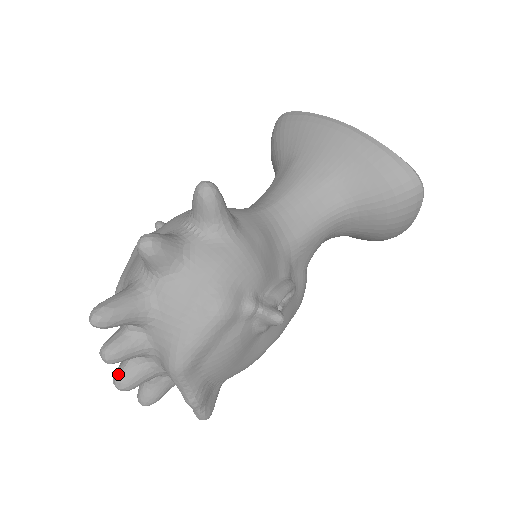
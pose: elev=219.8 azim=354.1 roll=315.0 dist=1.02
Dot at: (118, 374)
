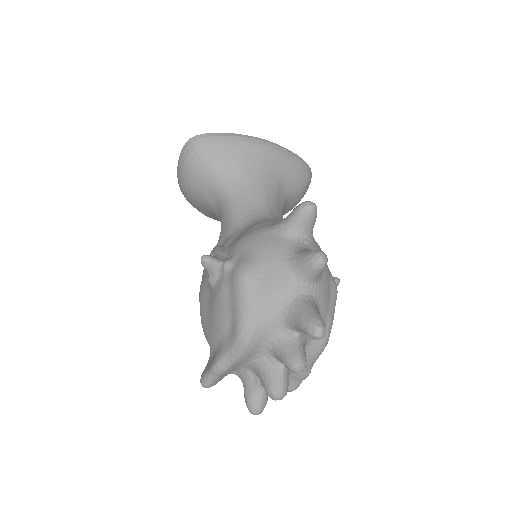
Dot at: (281, 386)
